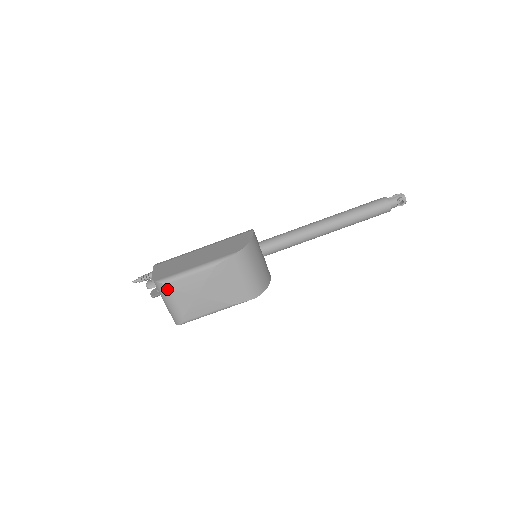
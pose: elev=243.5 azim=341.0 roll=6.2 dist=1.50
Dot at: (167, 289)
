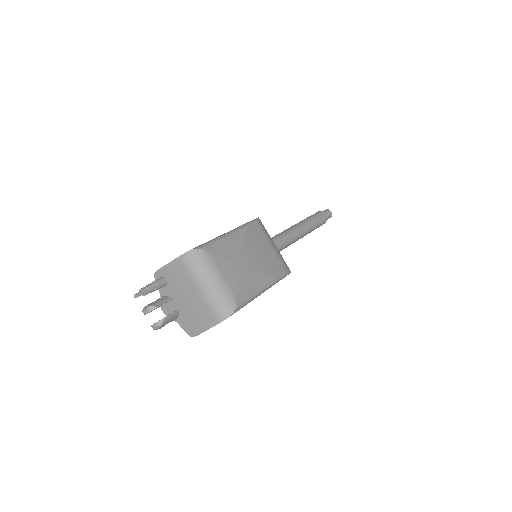
Dot at: (208, 256)
